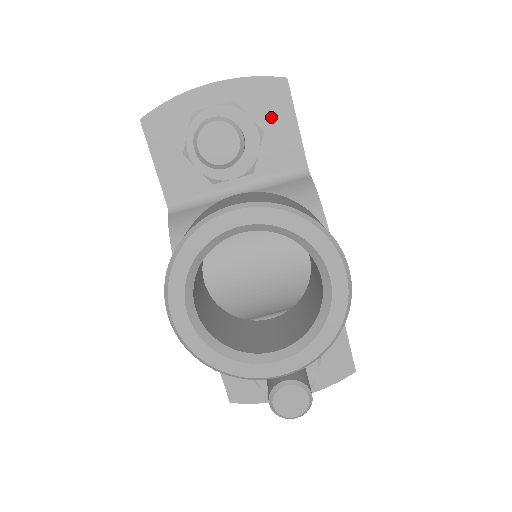
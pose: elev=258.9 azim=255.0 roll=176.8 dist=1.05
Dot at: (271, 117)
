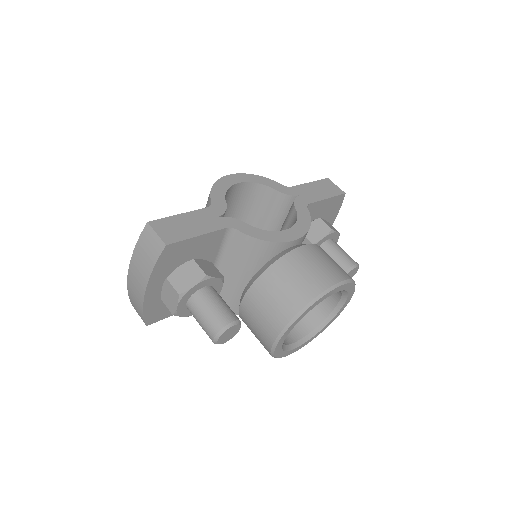
Dot at: (185, 253)
